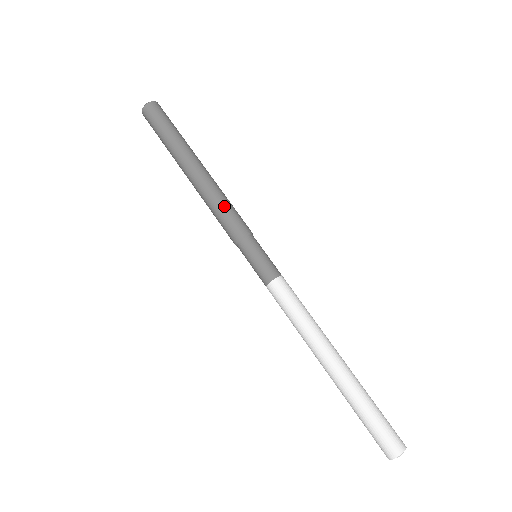
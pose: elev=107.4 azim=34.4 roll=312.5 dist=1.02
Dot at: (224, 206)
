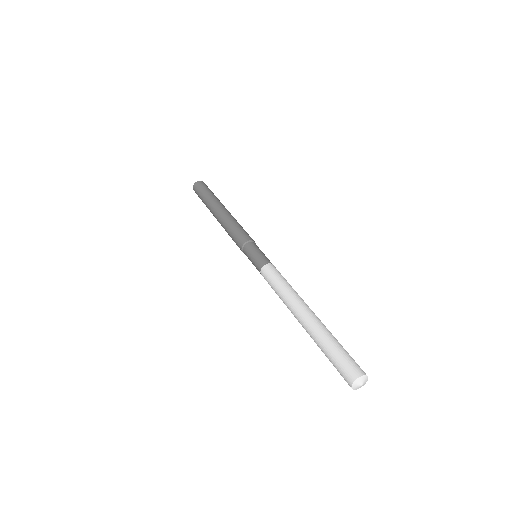
Dot at: (239, 226)
